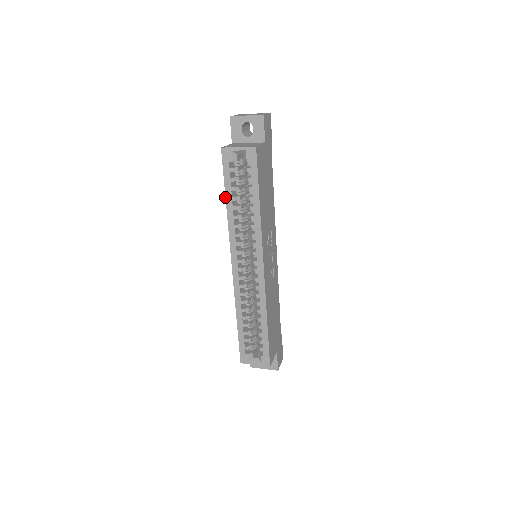
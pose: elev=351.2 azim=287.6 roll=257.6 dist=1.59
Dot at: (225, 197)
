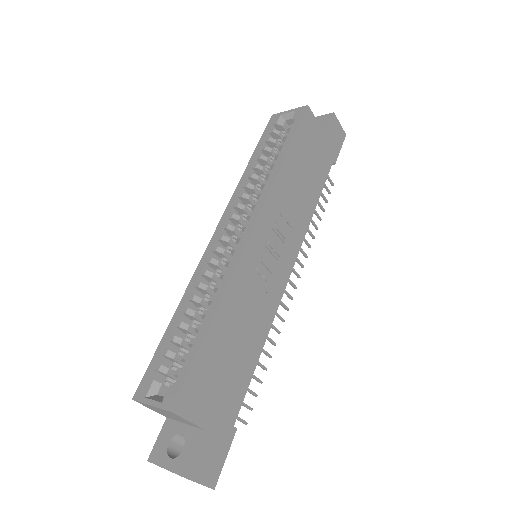
Dot at: (251, 157)
